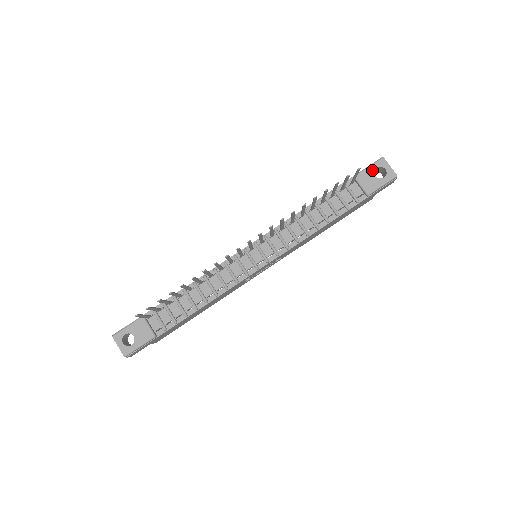
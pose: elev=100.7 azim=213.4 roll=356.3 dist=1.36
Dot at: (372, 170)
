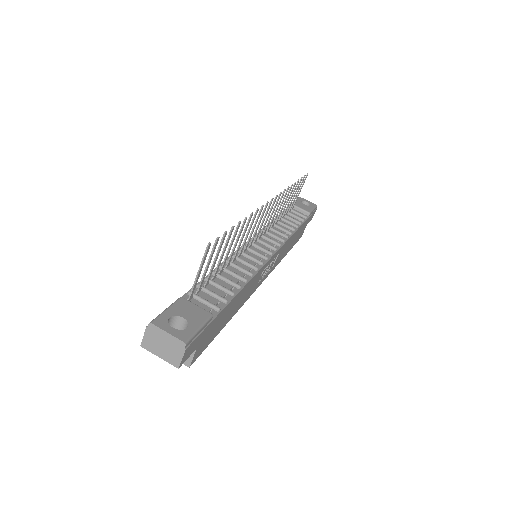
Dot at: (299, 202)
